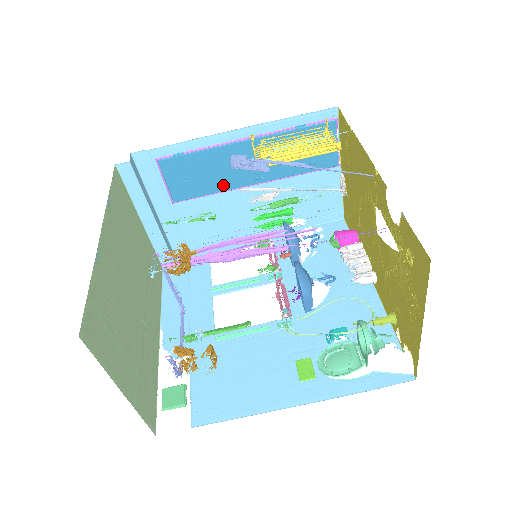
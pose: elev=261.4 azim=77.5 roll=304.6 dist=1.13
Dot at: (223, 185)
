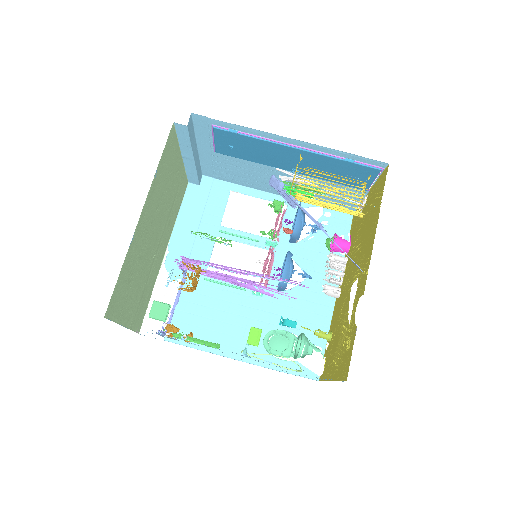
Dot at: (263, 161)
